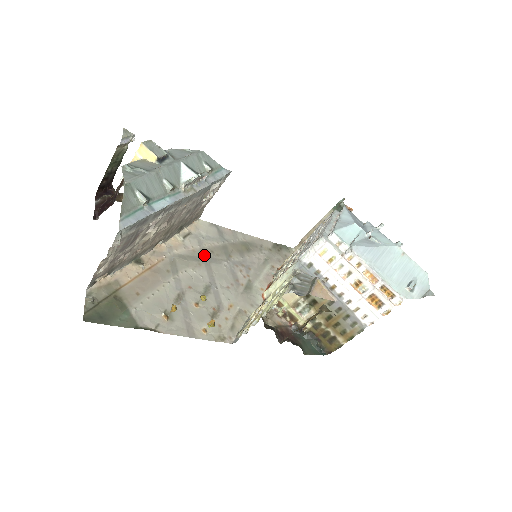
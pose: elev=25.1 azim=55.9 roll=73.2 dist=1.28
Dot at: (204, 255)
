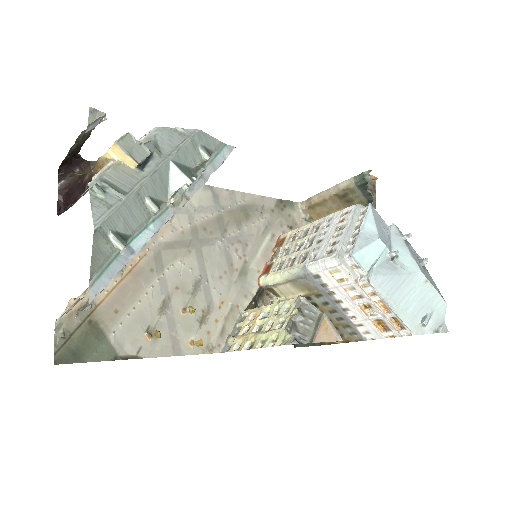
Dot at: (195, 236)
